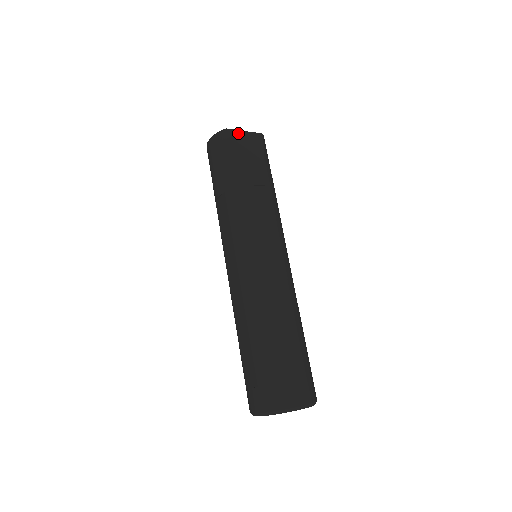
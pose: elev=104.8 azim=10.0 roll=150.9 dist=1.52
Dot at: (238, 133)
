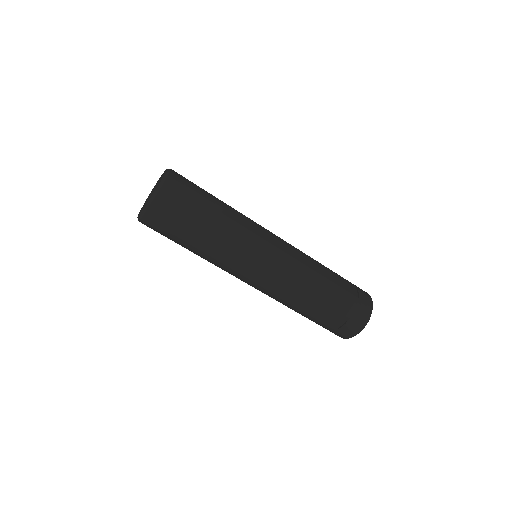
Dot at: (147, 216)
